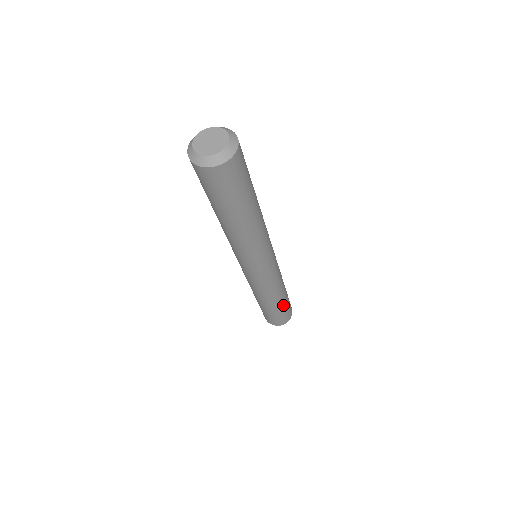
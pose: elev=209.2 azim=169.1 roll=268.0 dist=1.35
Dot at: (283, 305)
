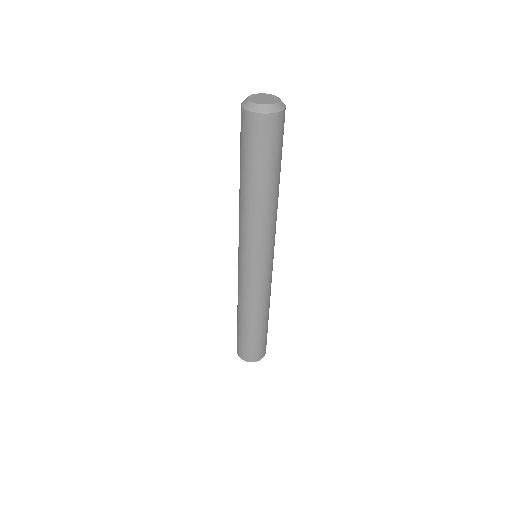
Dot at: occluded
